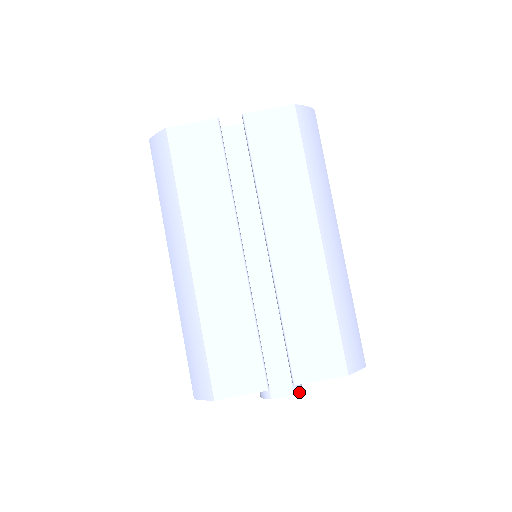
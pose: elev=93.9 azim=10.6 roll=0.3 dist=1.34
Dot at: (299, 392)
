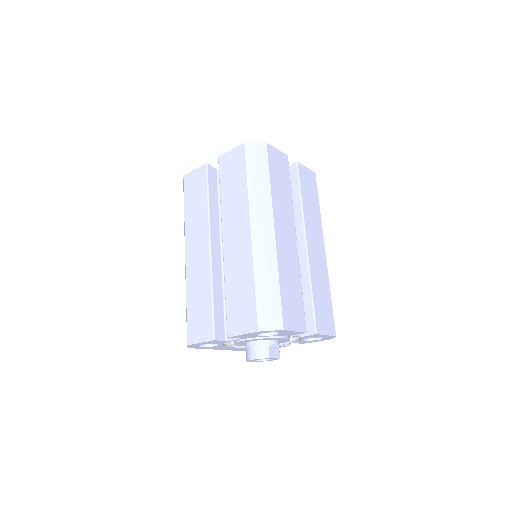
Dot at: occluded
